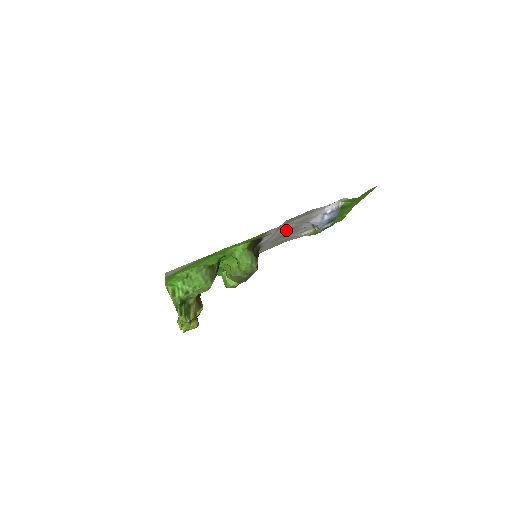
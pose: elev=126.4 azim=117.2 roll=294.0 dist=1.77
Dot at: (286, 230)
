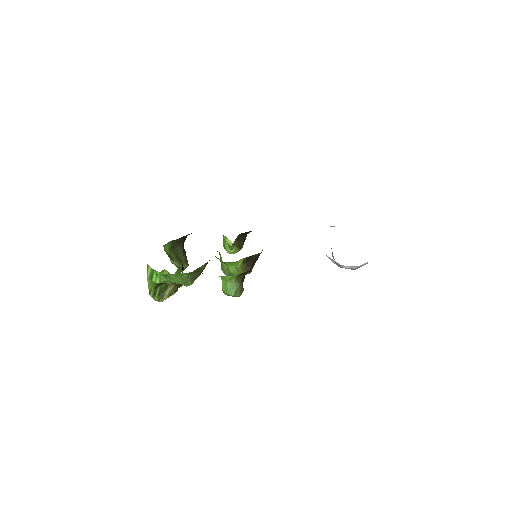
Dot at: occluded
